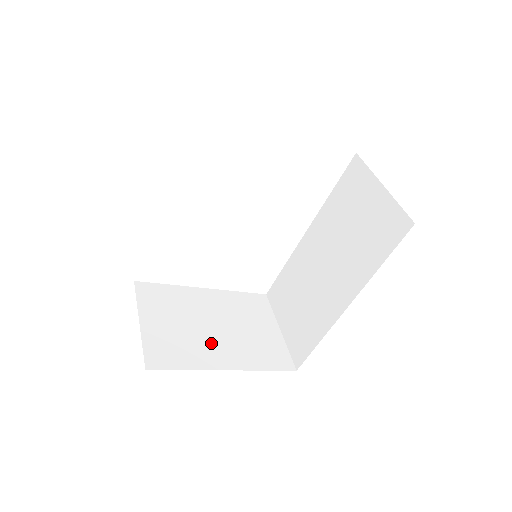
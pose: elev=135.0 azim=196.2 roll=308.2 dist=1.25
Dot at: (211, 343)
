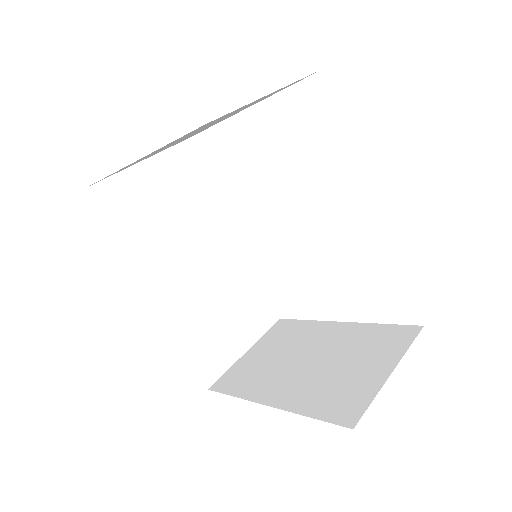
Dot at: (283, 376)
